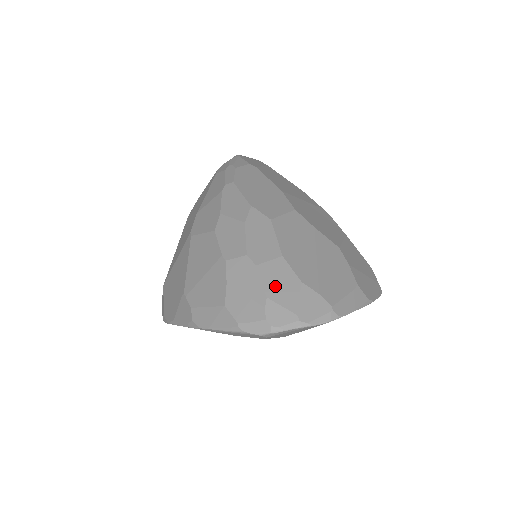
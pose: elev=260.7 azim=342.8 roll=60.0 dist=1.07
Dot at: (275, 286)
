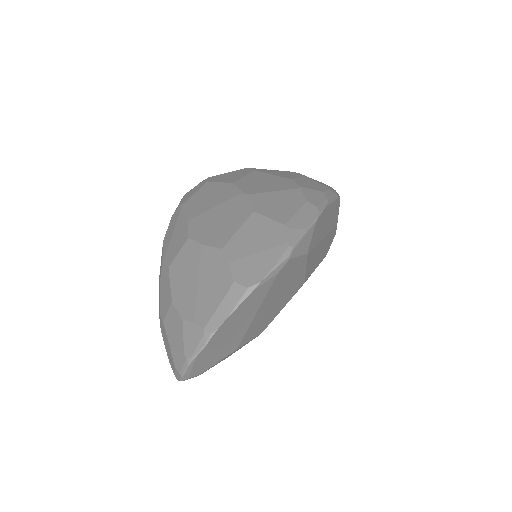
Dot at: (172, 335)
